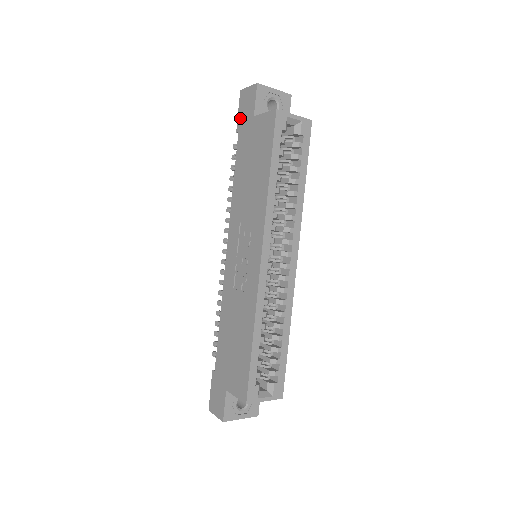
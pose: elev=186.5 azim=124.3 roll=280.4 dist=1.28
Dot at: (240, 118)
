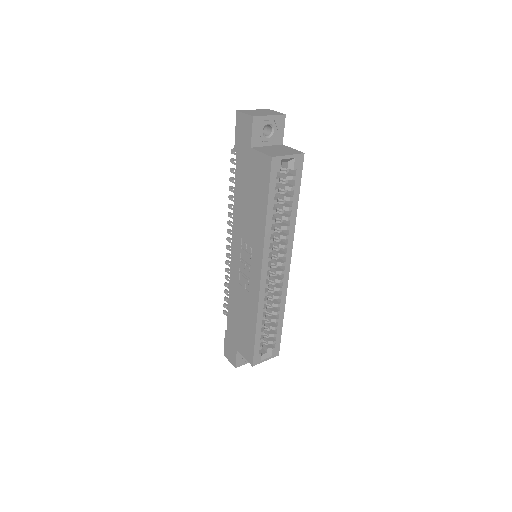
Dot at: (237, 140)
